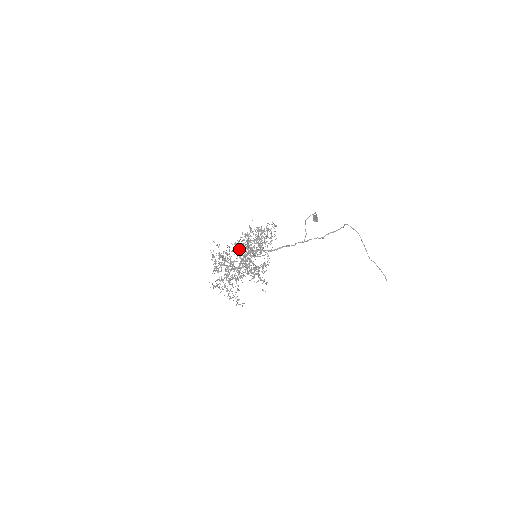
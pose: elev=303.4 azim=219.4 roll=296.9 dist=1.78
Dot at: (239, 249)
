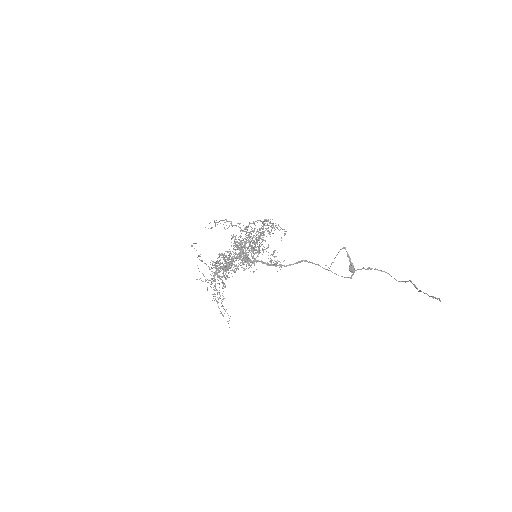
Dot at: occluded
